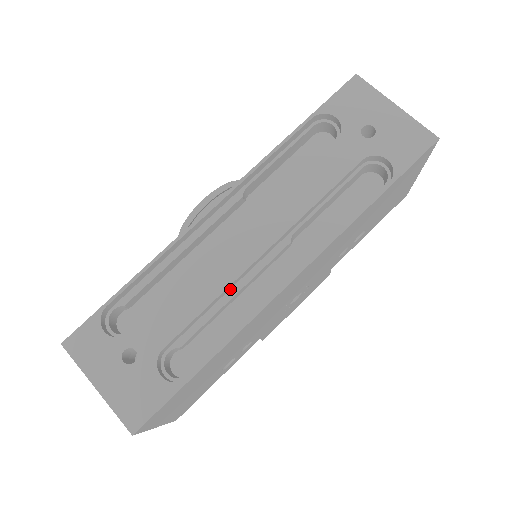
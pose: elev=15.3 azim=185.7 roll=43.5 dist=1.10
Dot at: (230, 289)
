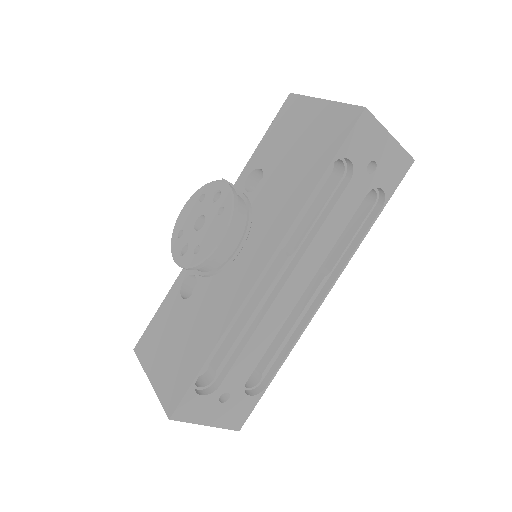
Dot at: occluded
